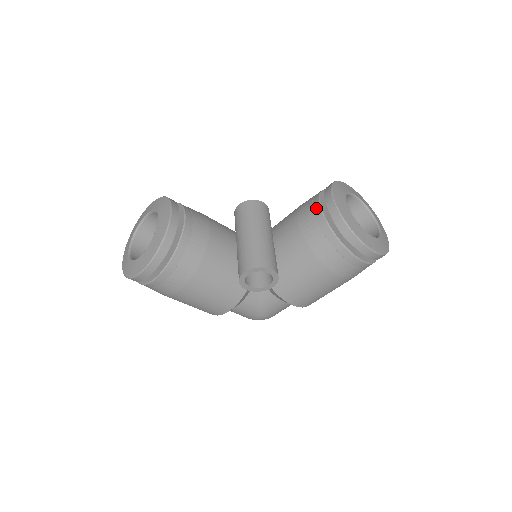
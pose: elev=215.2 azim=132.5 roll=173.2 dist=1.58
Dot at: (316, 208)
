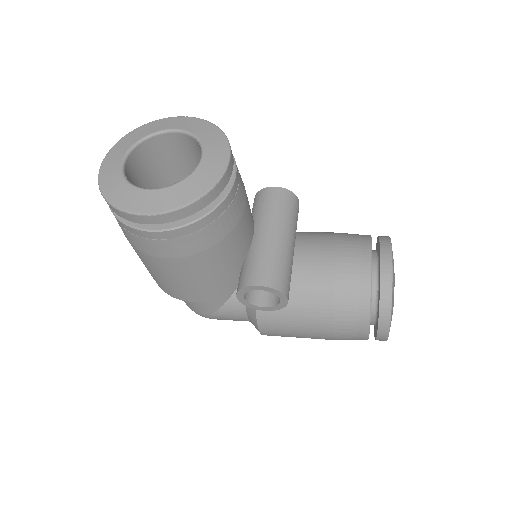
Dot at: (366, 258)
